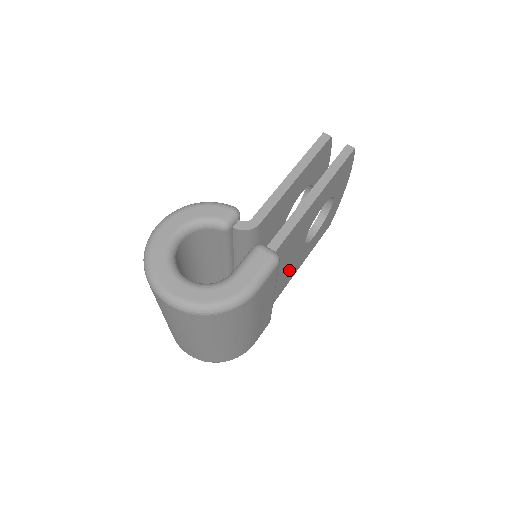
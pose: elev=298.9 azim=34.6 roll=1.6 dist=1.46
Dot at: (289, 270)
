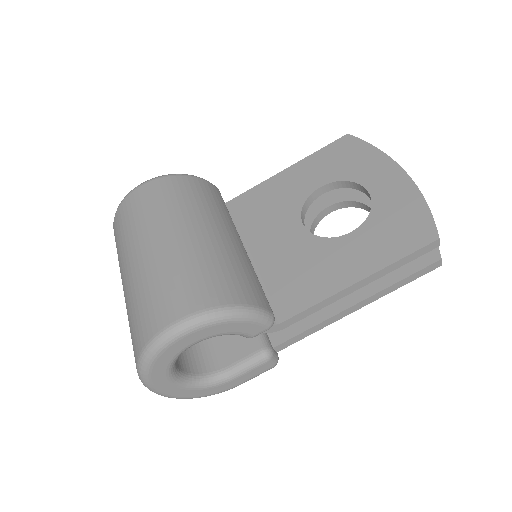
Dot at: occluded
